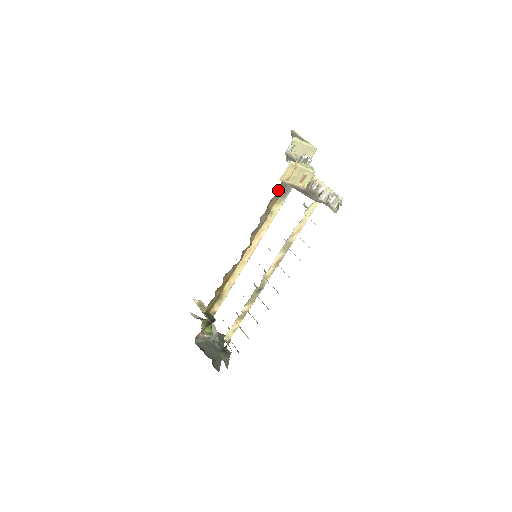
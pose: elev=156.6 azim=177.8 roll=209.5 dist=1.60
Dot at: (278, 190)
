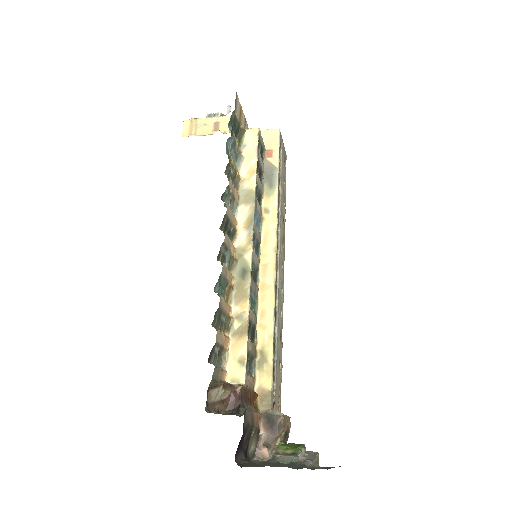
Dot at: occluded
